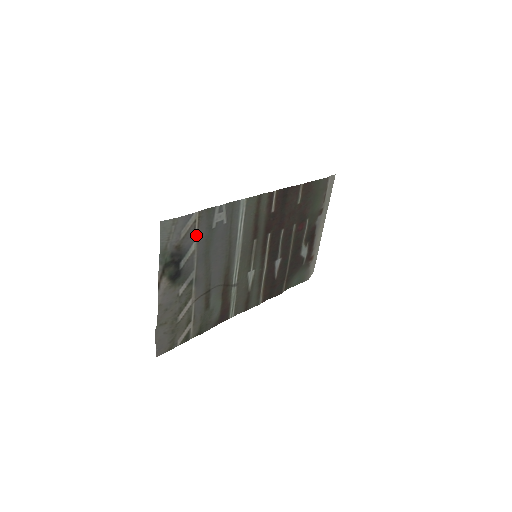
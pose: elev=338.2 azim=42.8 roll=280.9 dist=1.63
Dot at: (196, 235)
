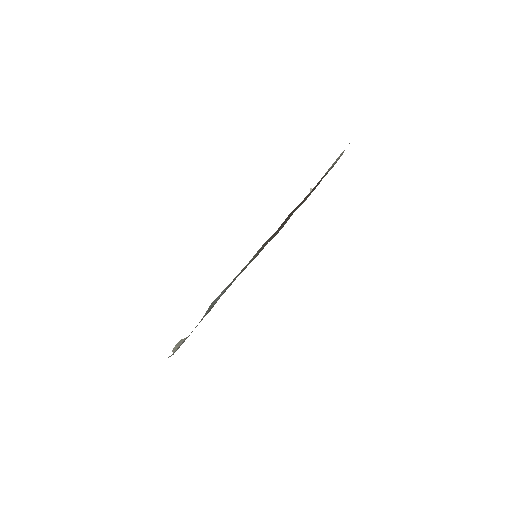
Dot at: occluded
